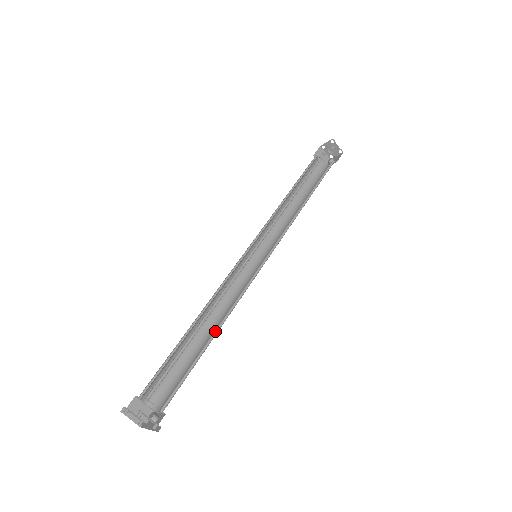
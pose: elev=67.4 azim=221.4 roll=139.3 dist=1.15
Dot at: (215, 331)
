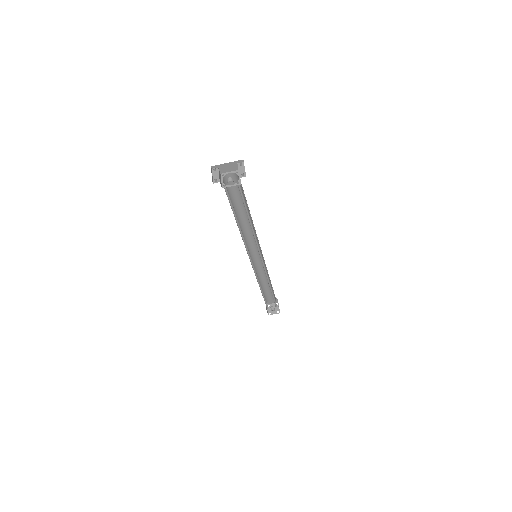
Dot at: (250, 224)
